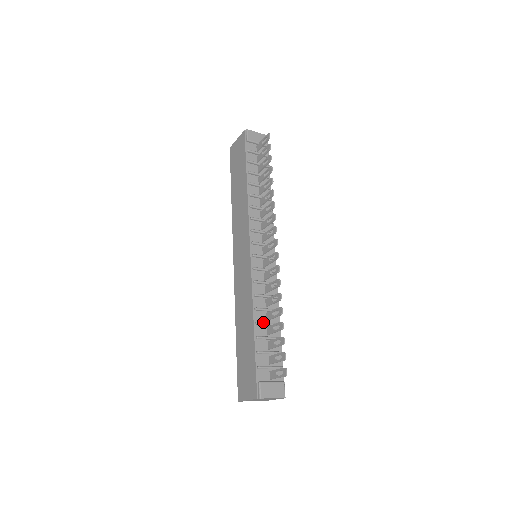
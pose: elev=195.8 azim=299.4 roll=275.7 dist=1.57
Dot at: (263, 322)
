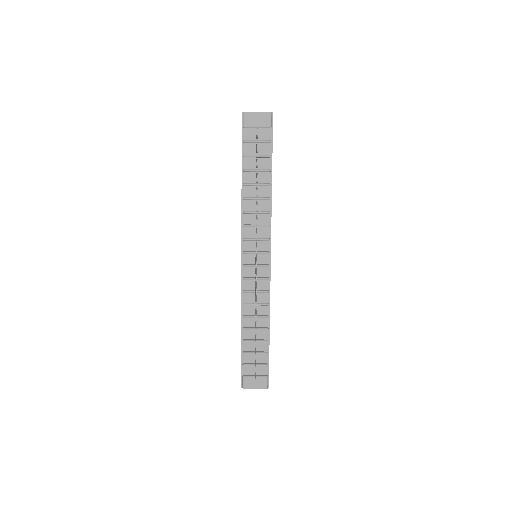
Dot at: (250, 328)
